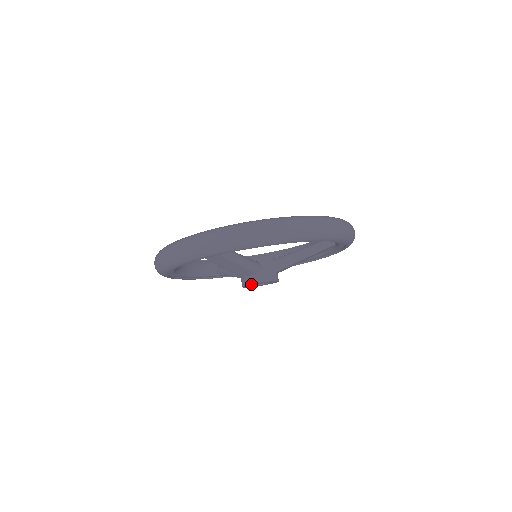
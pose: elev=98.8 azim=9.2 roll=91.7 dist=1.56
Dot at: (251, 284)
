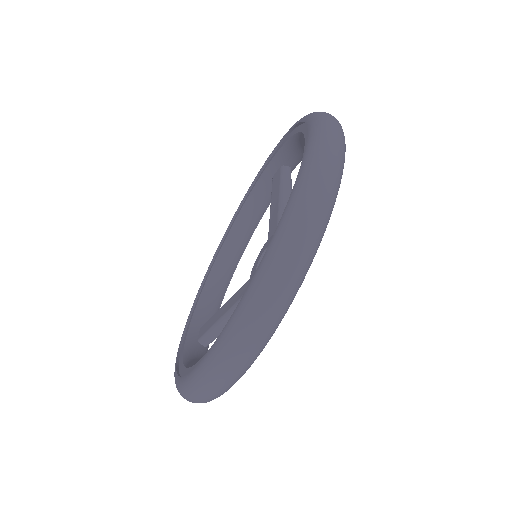
Dot at: occluded
